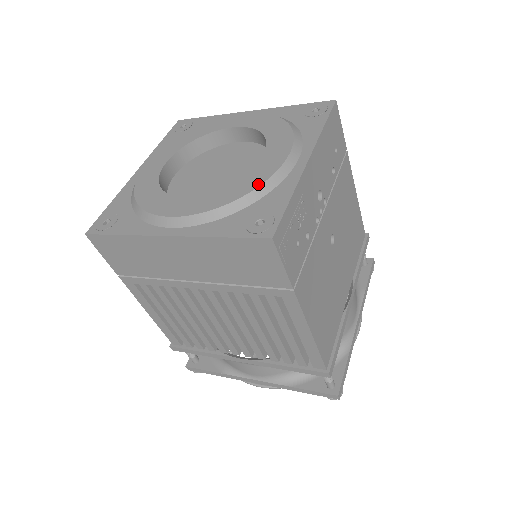
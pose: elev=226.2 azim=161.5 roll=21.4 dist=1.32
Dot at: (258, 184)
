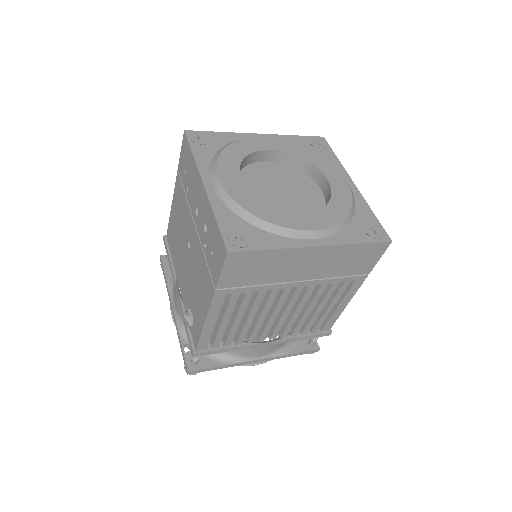
Dot at: (350, 203)
